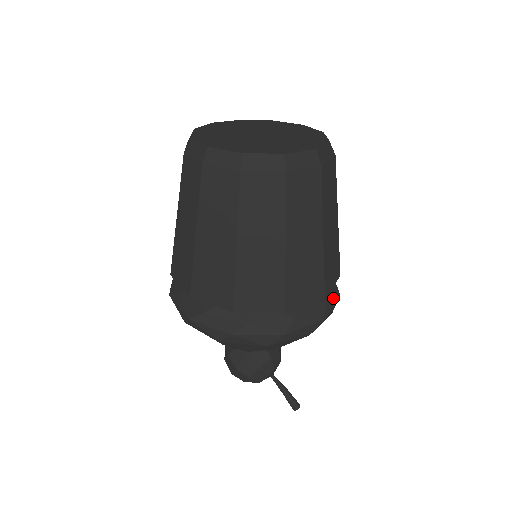
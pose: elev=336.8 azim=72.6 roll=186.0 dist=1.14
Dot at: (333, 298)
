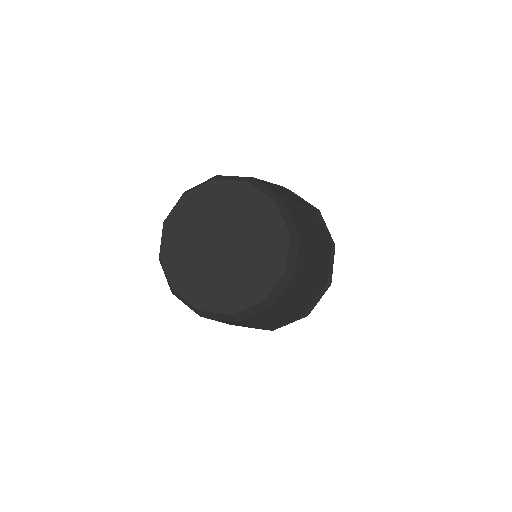
Dot at: (294, 319)
